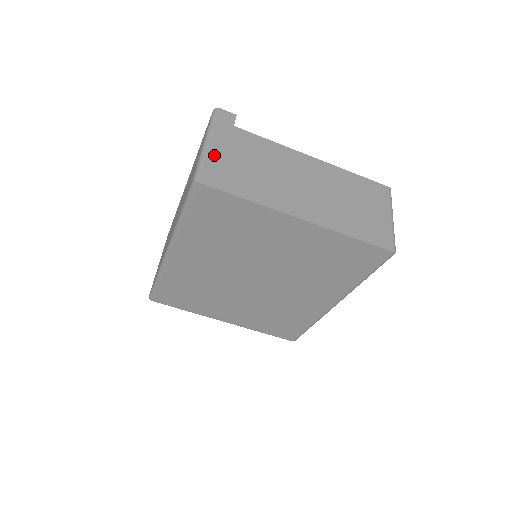
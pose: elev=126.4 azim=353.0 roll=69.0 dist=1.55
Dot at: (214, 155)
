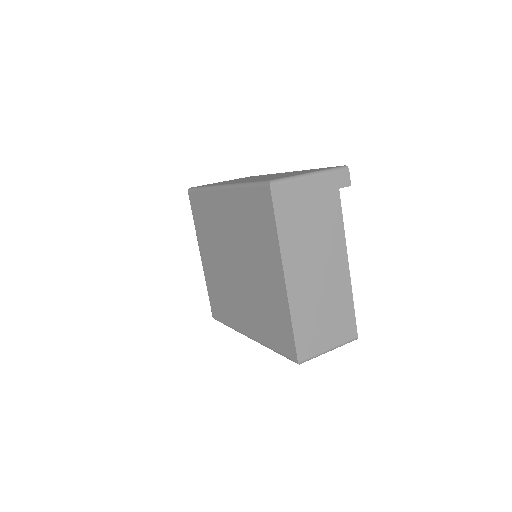
Dot at: (302, 186)
